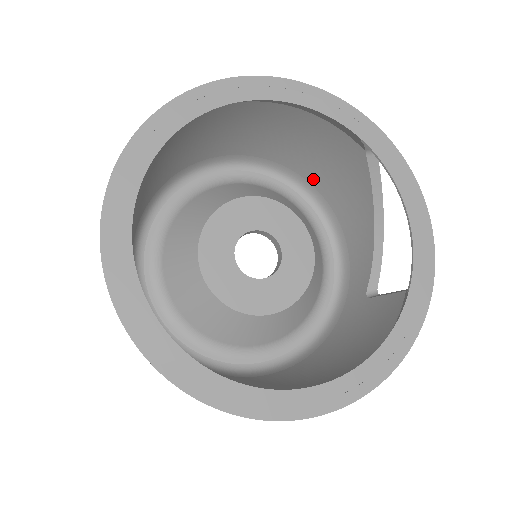
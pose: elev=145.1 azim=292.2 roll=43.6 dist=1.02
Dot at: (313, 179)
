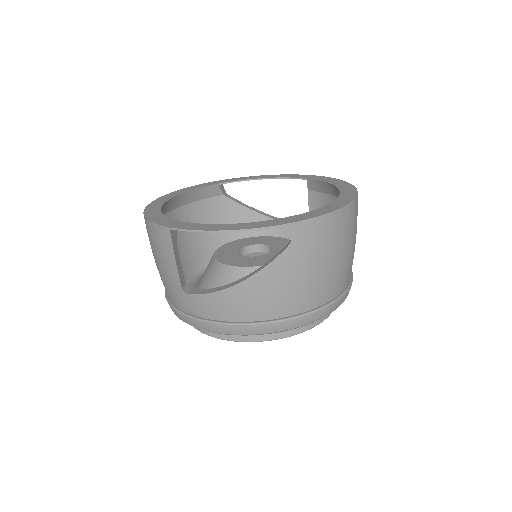
Dot at: occluded
